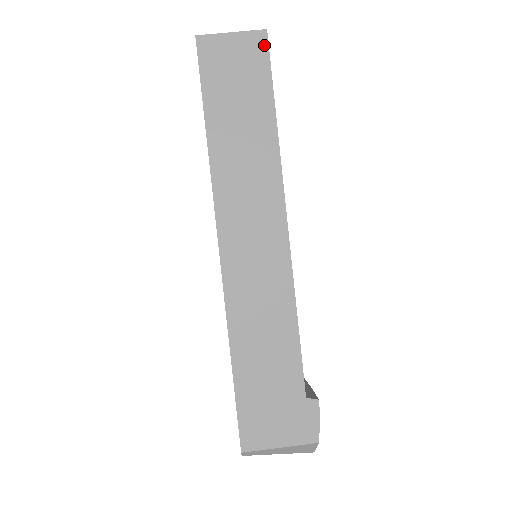
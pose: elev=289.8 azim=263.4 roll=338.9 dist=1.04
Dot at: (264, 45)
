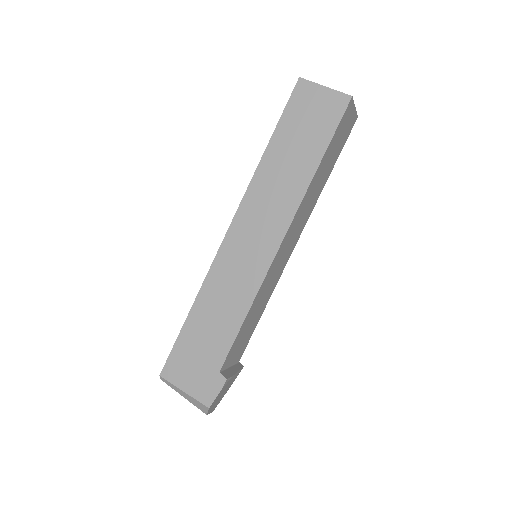
Dot at: (343, 107)
